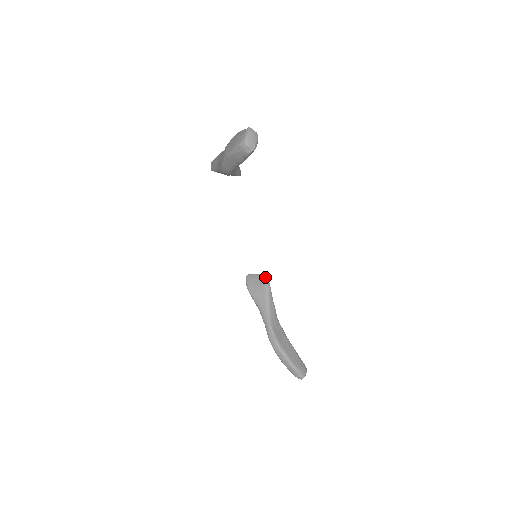
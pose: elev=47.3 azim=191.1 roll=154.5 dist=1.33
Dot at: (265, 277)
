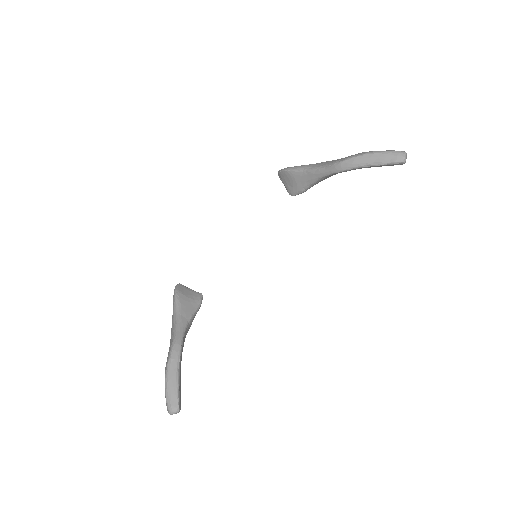
Dot at: (202, 296)
